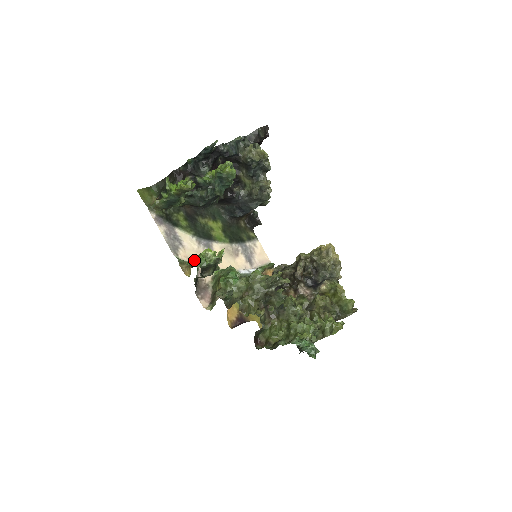
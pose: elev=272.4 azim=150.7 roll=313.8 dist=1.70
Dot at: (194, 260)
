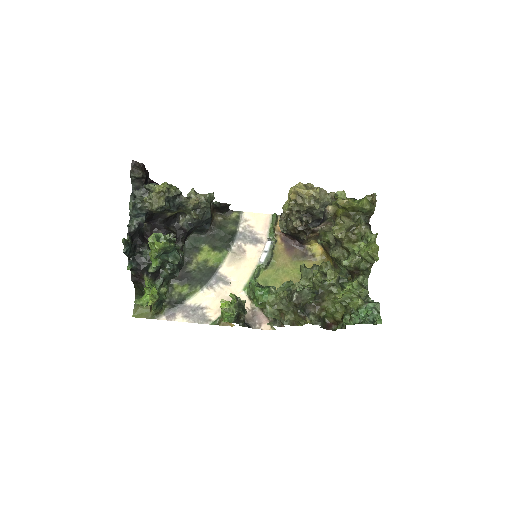
Dot at: occluded
